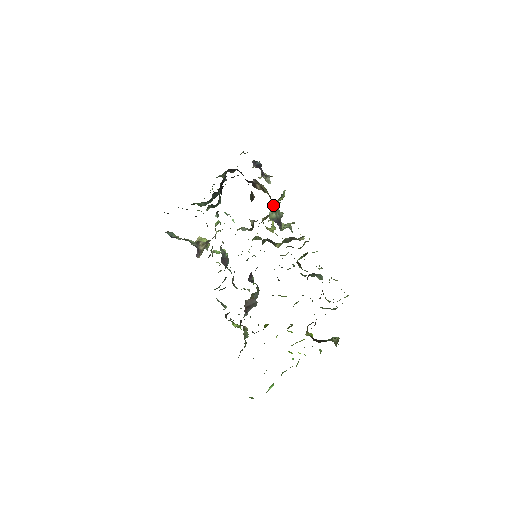
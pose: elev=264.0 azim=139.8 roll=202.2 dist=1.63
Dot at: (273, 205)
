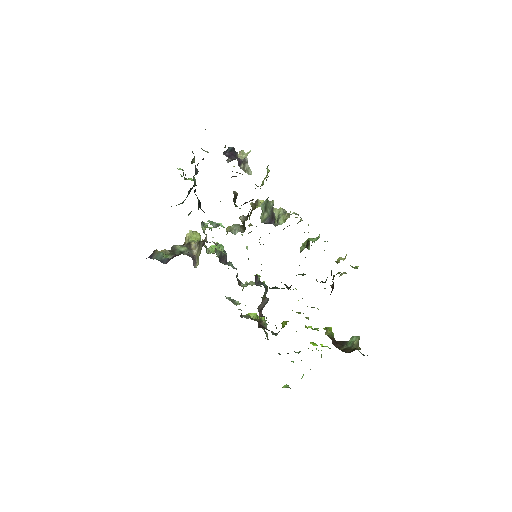
Dot at: (262, 206)
